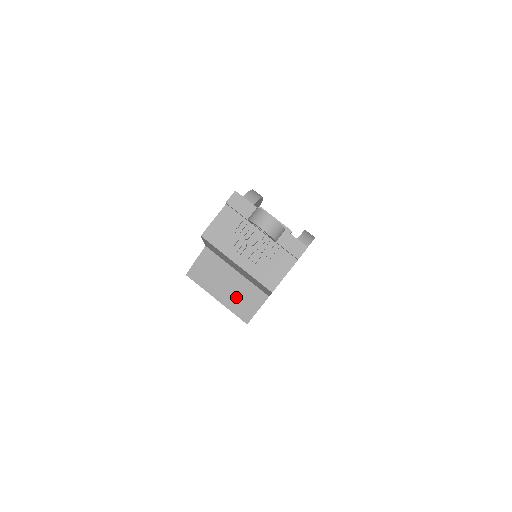
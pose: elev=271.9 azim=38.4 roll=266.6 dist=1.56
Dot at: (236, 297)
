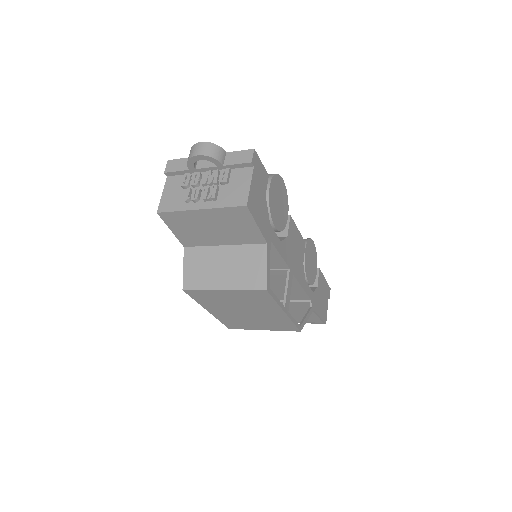
Dot at: (239, 271)
